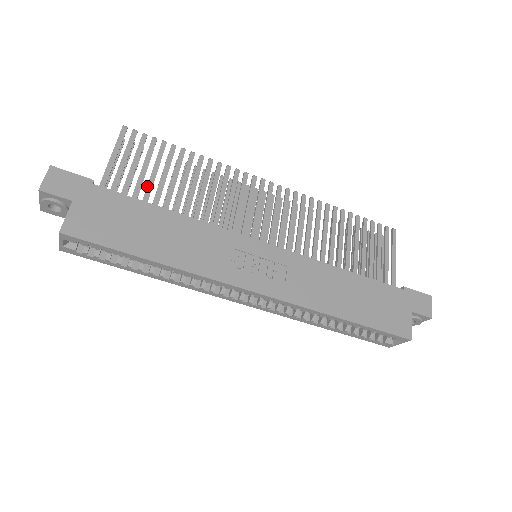
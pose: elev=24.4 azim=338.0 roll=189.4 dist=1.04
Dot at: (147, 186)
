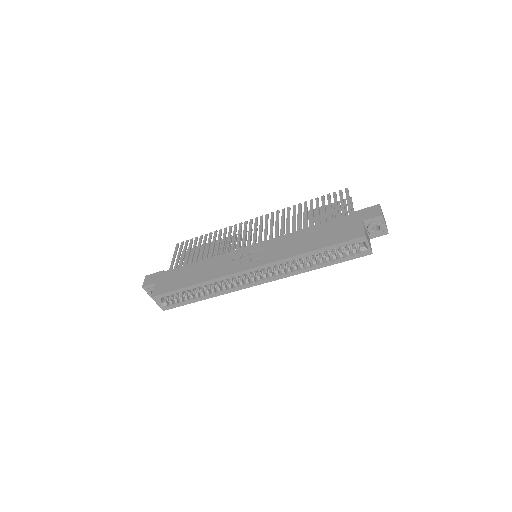
Dot at: (190, 259)
